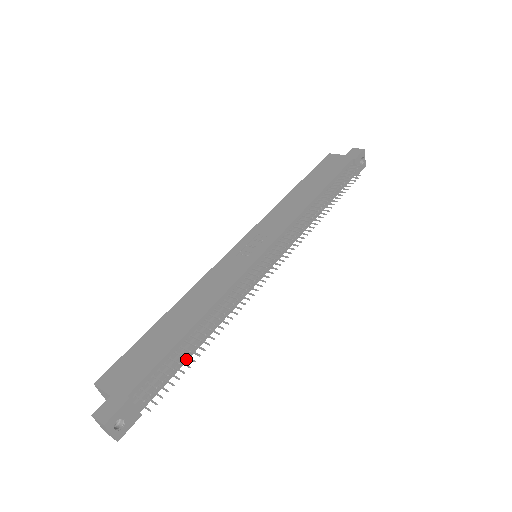
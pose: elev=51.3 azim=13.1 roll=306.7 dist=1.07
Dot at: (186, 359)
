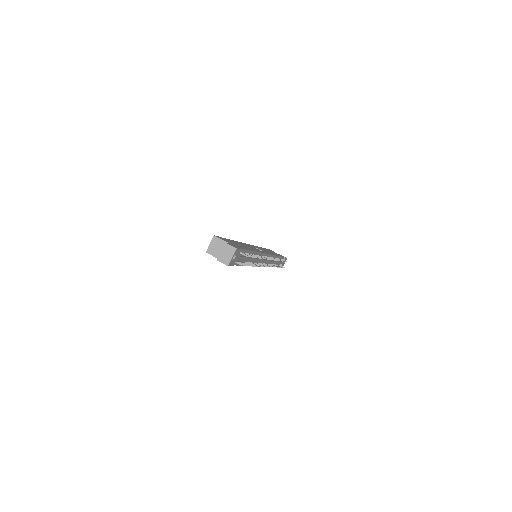
Dot at: occluded
